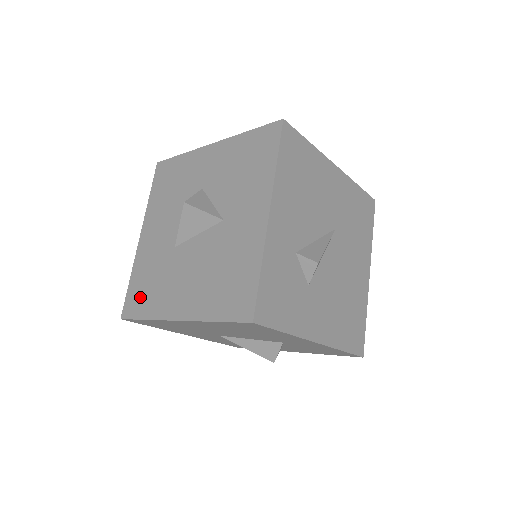
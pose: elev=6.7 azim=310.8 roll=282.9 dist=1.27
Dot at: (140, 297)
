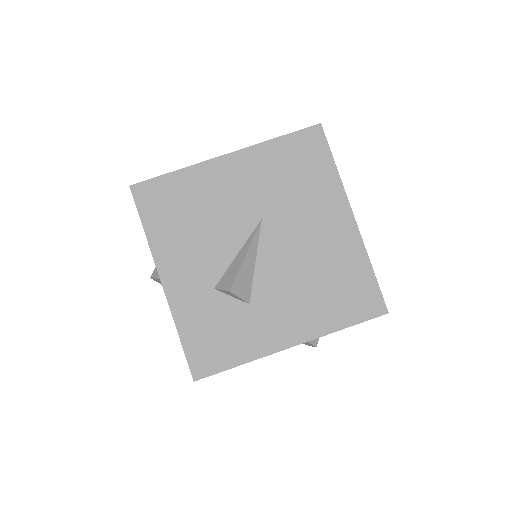
Dot at: occluded
